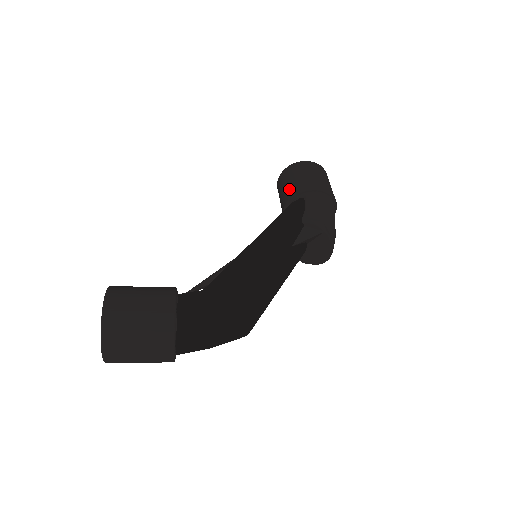
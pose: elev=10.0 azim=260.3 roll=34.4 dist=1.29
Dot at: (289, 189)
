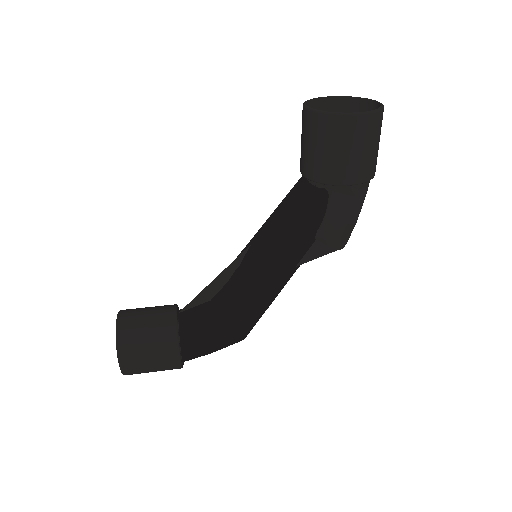
Dot at: (314, 164)
